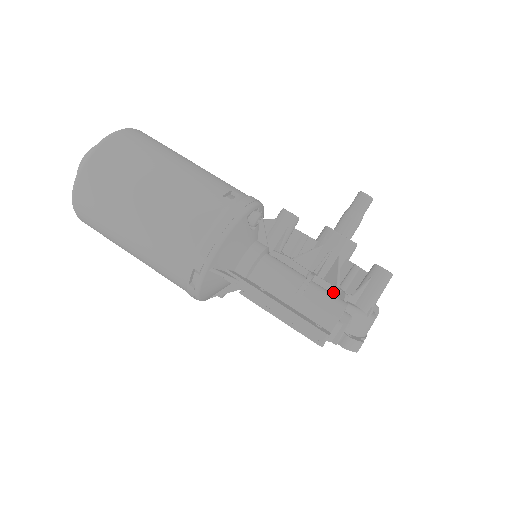
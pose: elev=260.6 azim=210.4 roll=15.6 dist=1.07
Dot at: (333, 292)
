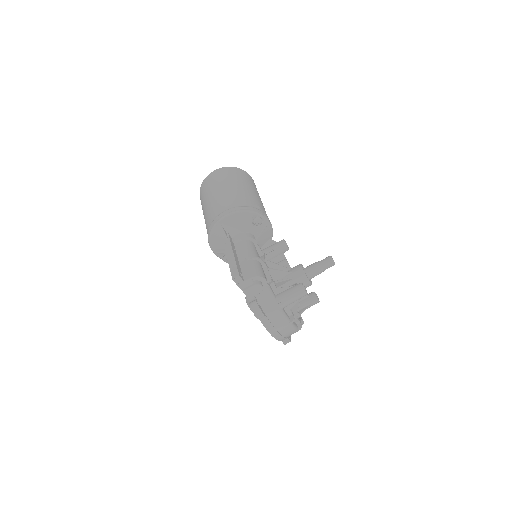
Dot at: (268, 278)
